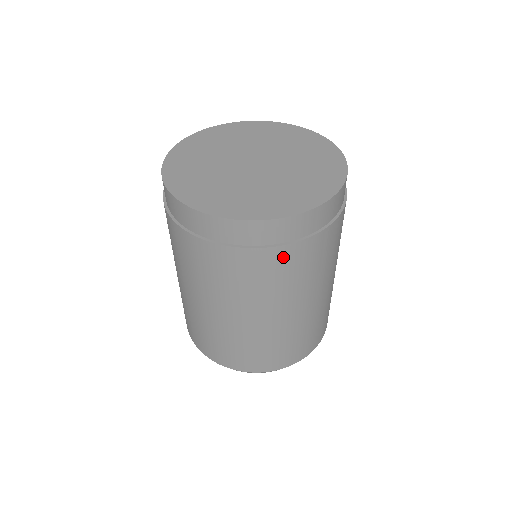
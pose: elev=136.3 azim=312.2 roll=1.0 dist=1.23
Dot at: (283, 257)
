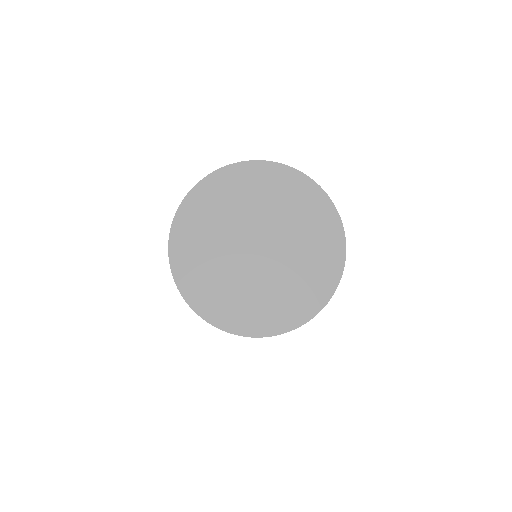
Dot at: occluded
